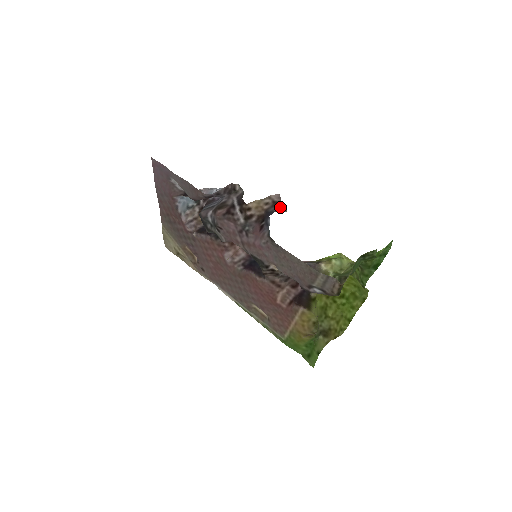
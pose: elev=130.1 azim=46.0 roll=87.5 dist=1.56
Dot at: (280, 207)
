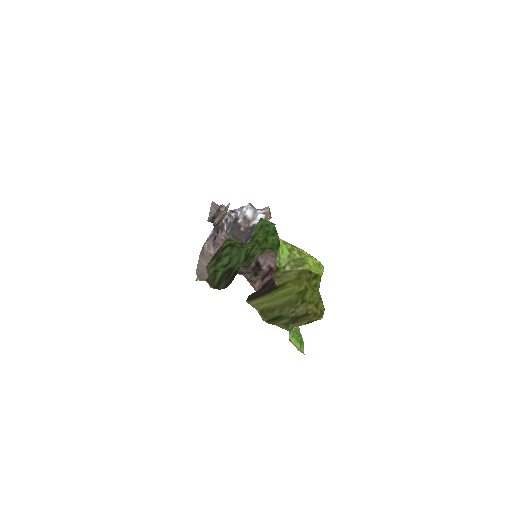
Dot at: occluded
